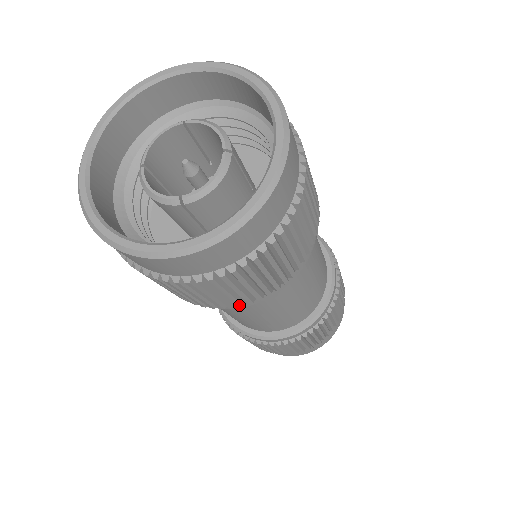
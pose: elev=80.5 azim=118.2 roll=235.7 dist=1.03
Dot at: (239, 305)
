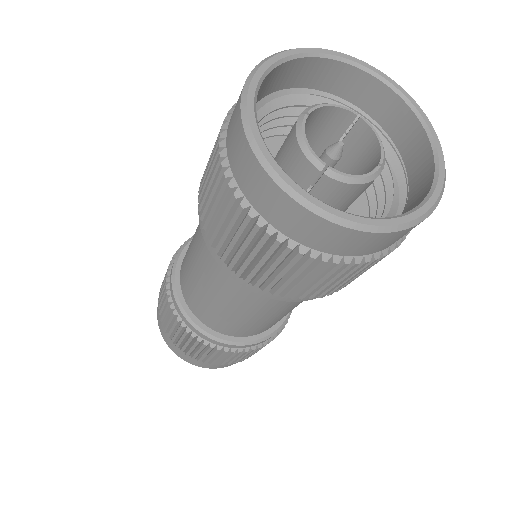
Dot at: occluded
